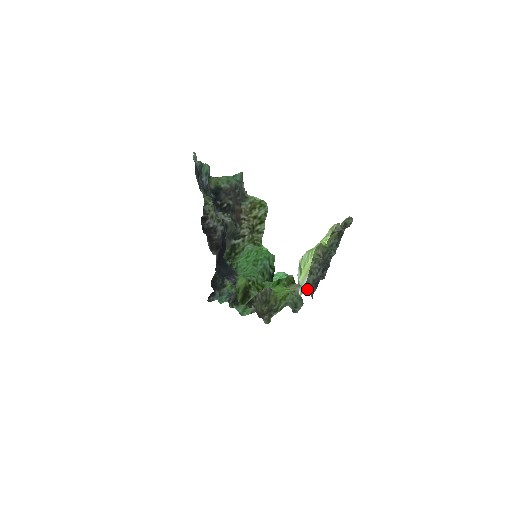
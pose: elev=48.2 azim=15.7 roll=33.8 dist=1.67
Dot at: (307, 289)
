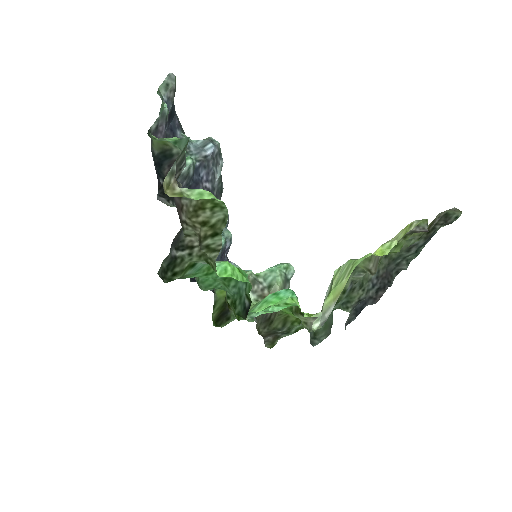
Dot at: (346, 310)
